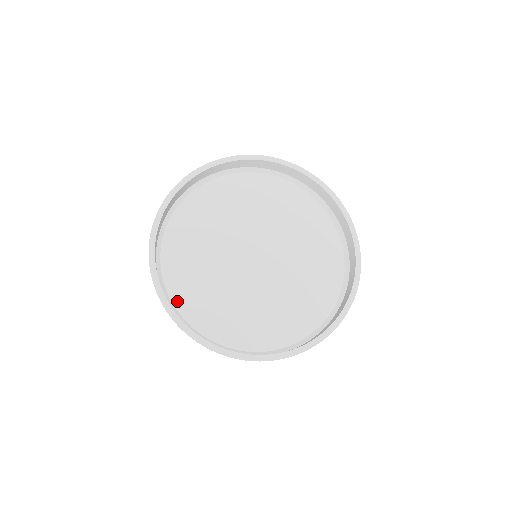
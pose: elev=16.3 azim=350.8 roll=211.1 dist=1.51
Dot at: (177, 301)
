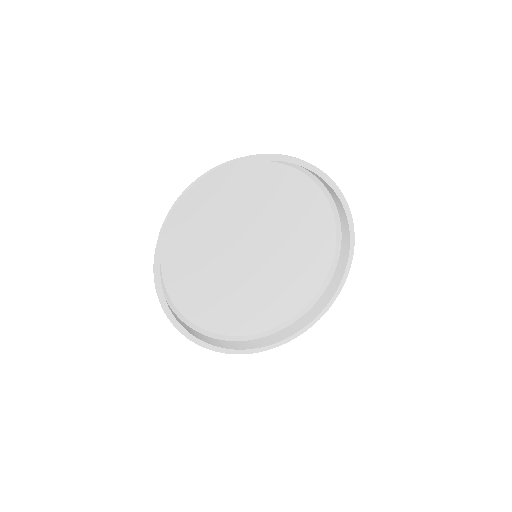
Dot at: (235, 332)
